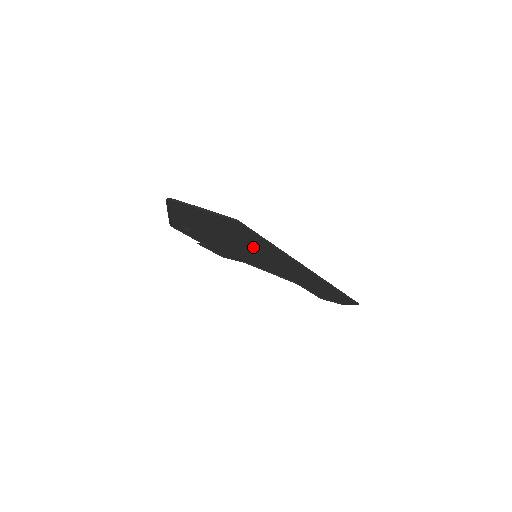
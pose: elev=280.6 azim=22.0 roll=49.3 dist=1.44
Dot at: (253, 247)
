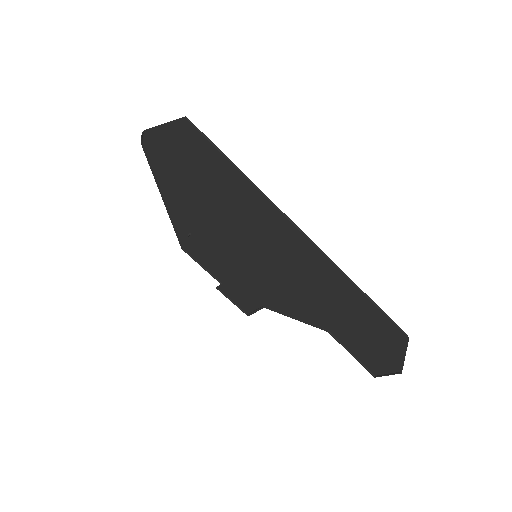
Dot at: (238, 217)
